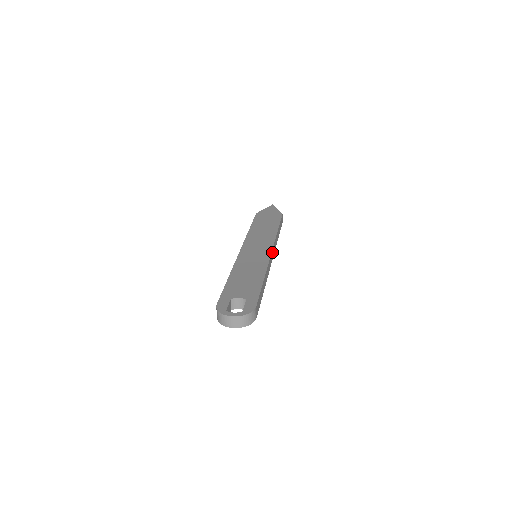
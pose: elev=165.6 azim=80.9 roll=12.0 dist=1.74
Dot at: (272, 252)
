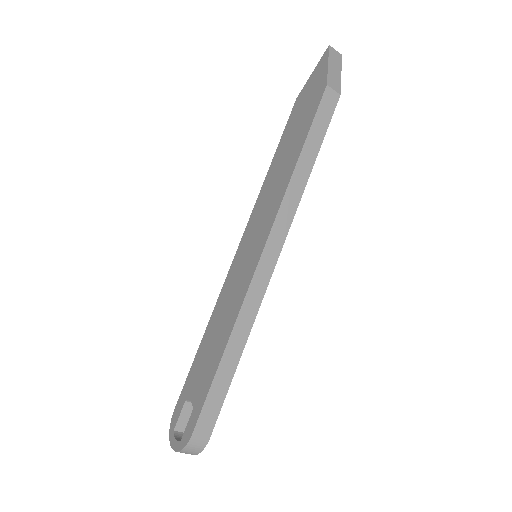
Dot at: (268, 248)
